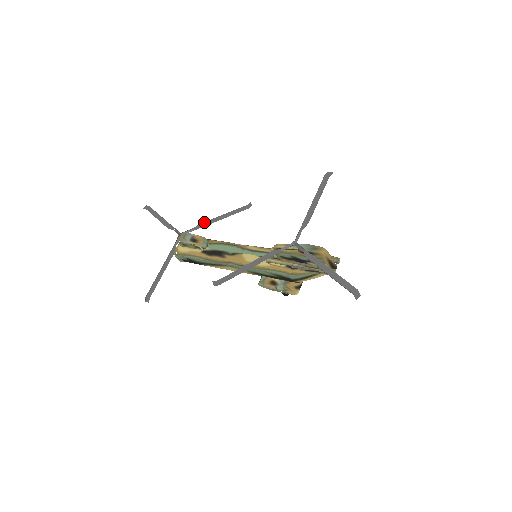
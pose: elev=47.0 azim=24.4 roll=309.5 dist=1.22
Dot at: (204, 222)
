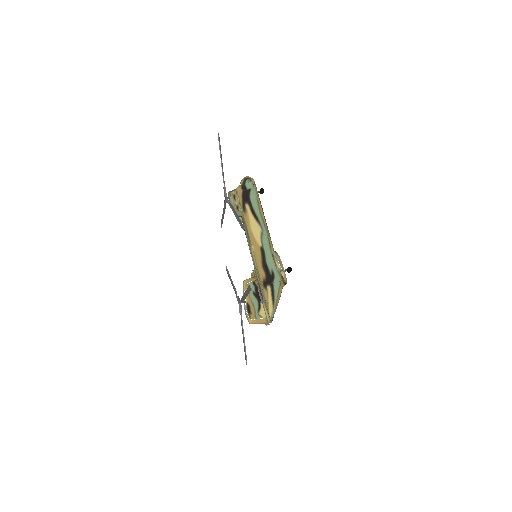
Dot at: (231, 205)
